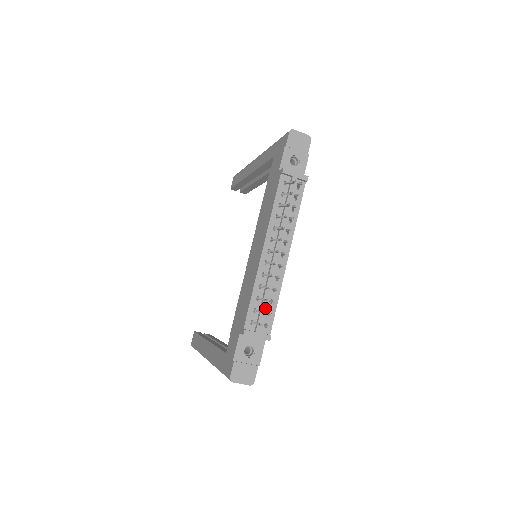
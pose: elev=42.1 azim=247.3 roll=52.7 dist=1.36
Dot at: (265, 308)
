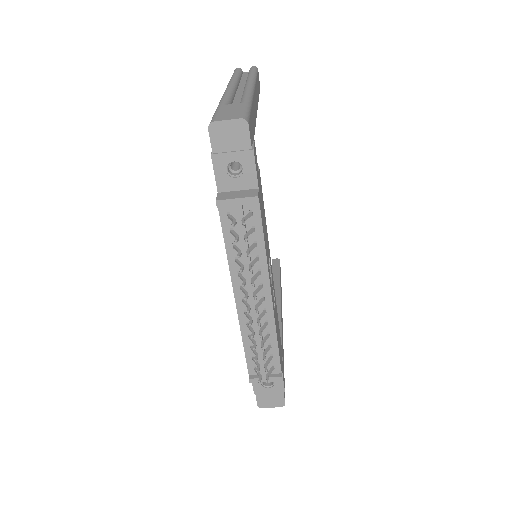
Dot at: occluded
